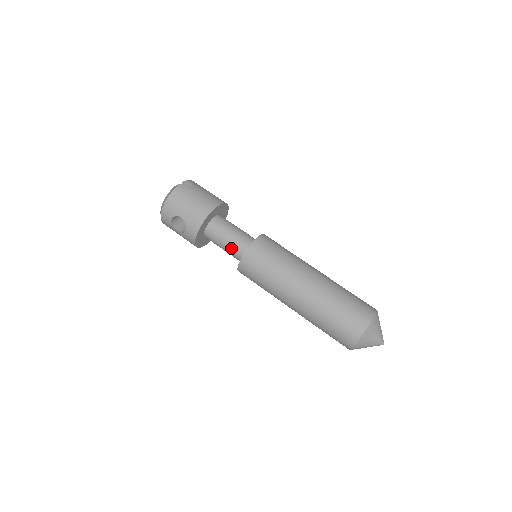
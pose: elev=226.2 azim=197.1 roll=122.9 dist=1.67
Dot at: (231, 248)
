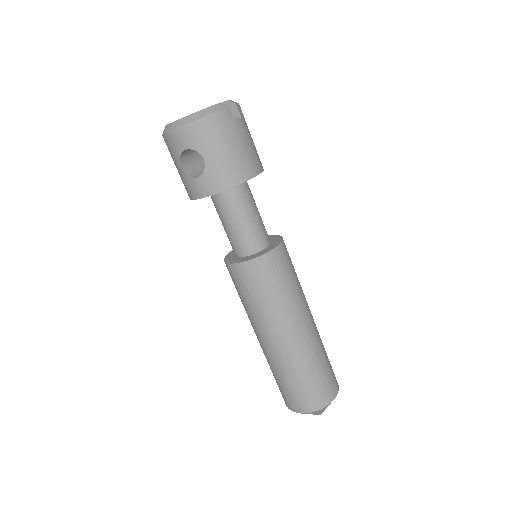
Dot at: (238, 235)
